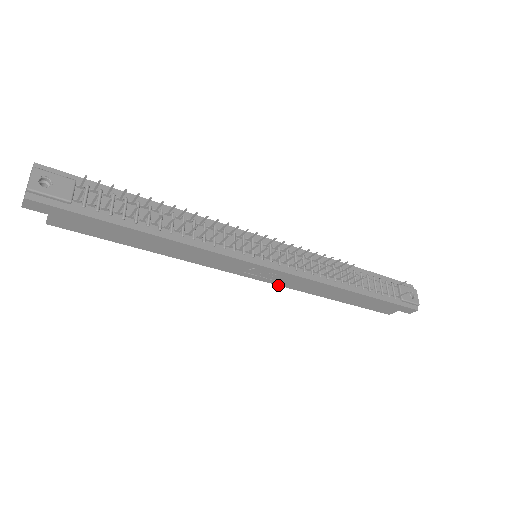
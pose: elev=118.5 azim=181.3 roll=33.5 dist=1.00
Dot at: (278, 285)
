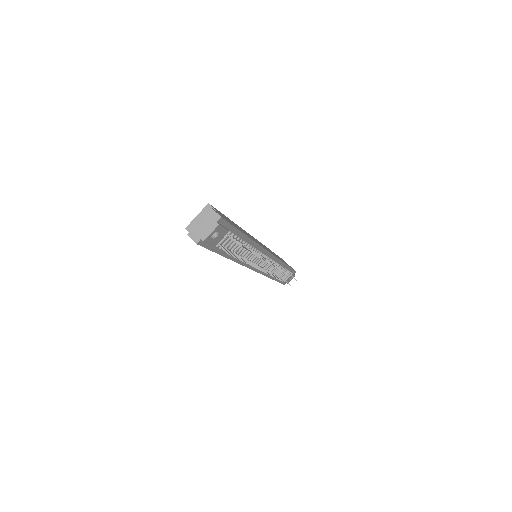
Dot at: occluded
